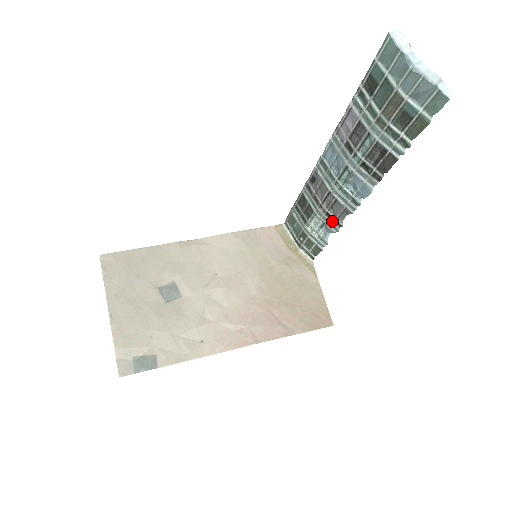
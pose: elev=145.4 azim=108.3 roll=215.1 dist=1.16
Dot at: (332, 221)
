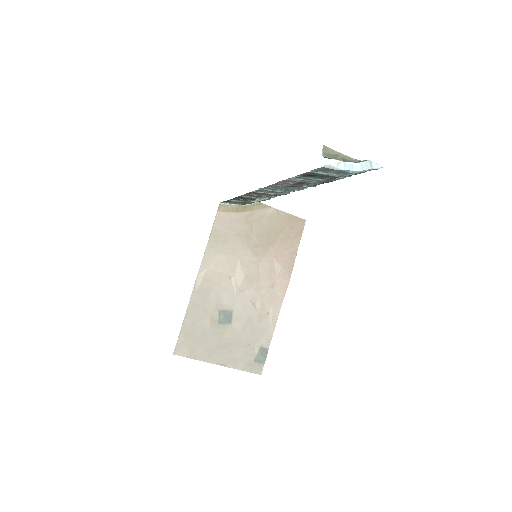
Dot at: occluded
